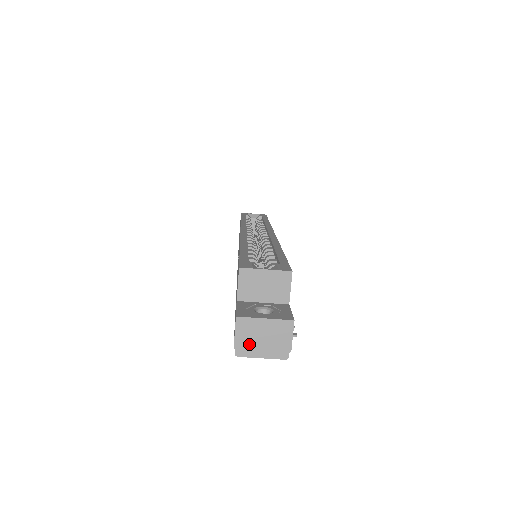
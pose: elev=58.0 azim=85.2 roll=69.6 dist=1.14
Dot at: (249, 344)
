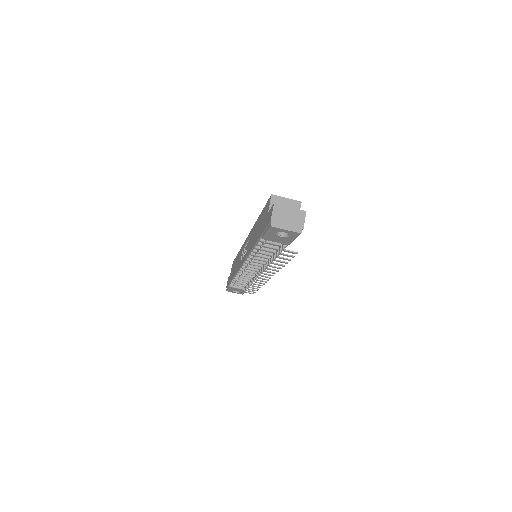
Dot at: (280, 220)
